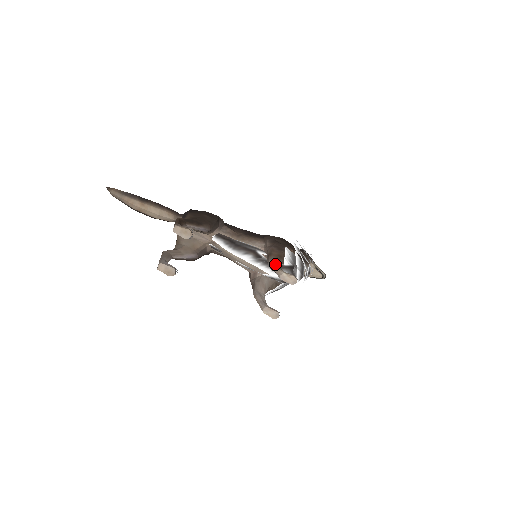
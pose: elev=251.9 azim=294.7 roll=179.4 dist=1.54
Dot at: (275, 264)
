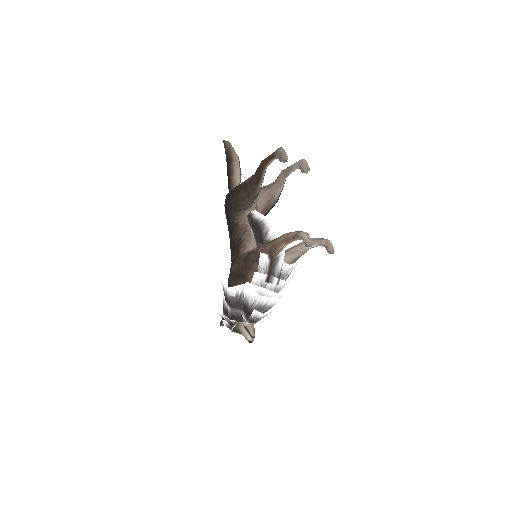
Dot at: occluded
